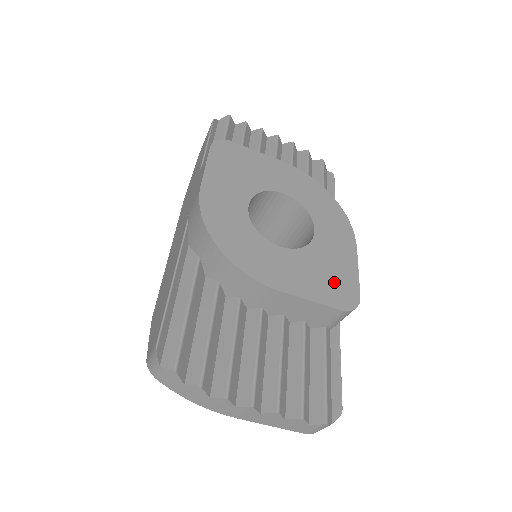
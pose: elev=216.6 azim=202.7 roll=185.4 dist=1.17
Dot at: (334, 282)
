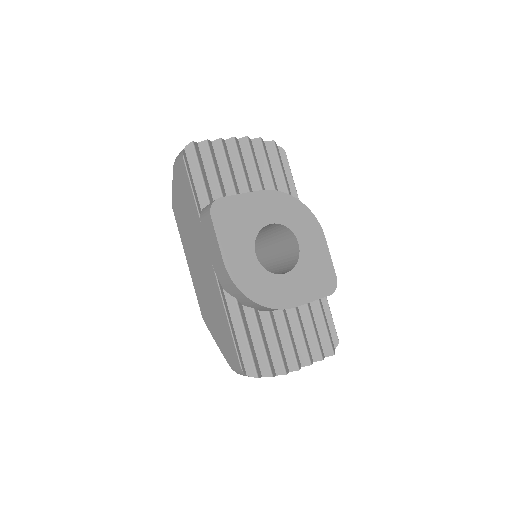
Dot at: (321, 278)
